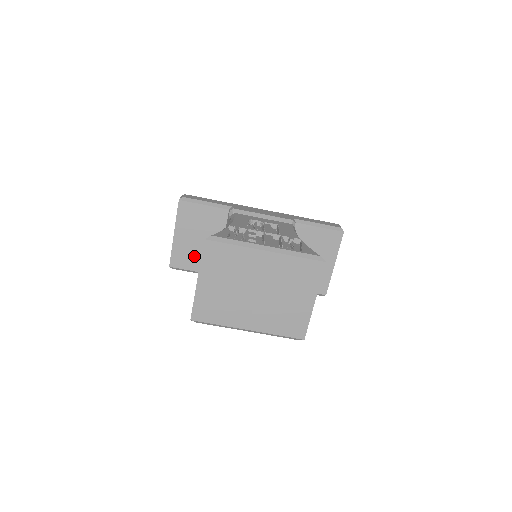
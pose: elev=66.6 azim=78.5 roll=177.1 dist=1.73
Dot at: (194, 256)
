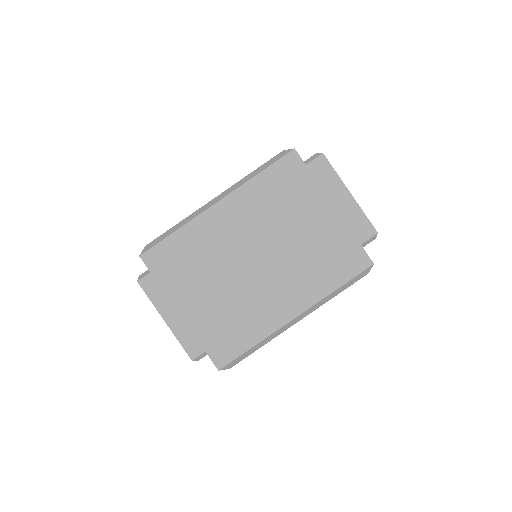
Dot at: occluded
